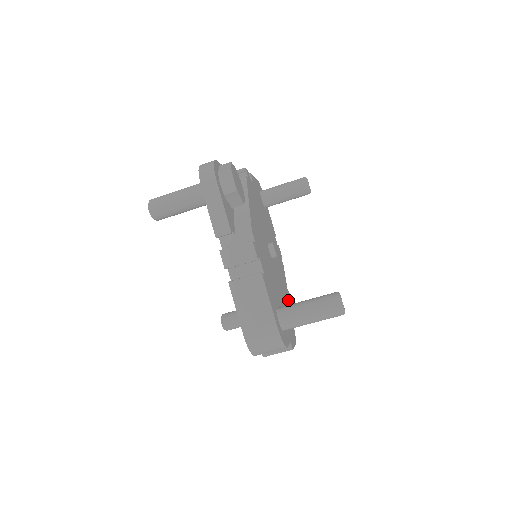
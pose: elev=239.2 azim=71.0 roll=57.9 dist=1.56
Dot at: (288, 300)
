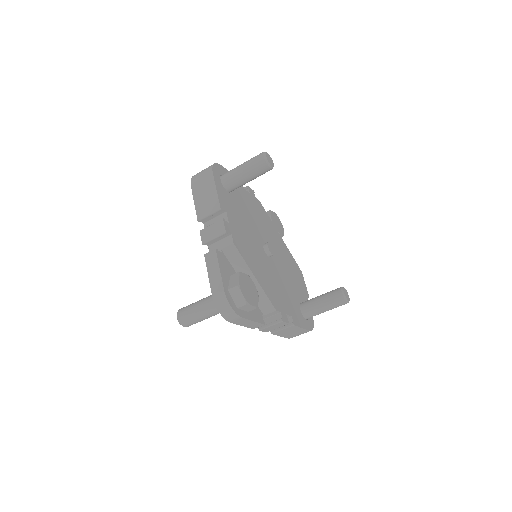
Dot at: (282, 242)
